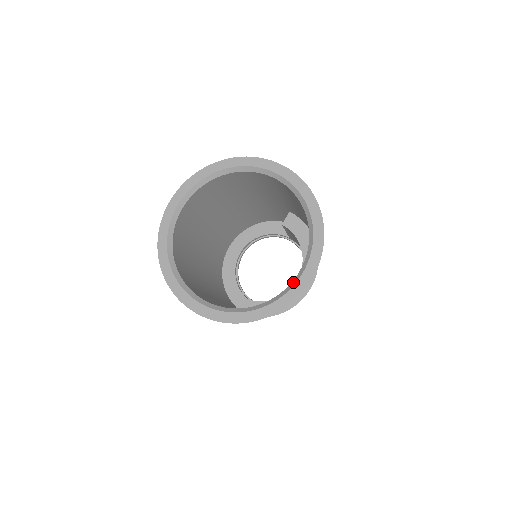
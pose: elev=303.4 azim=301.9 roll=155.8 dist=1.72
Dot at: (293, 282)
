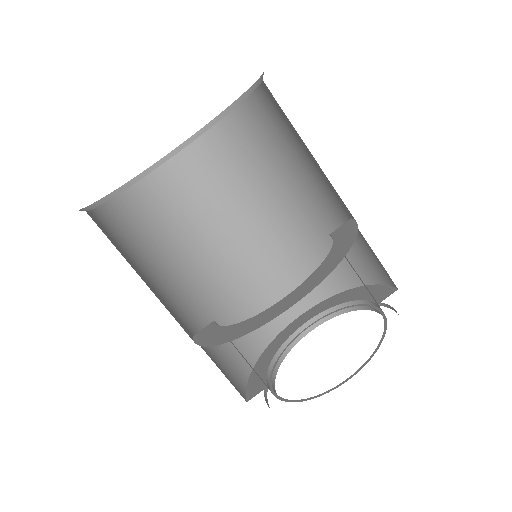
Dot at: occluded
